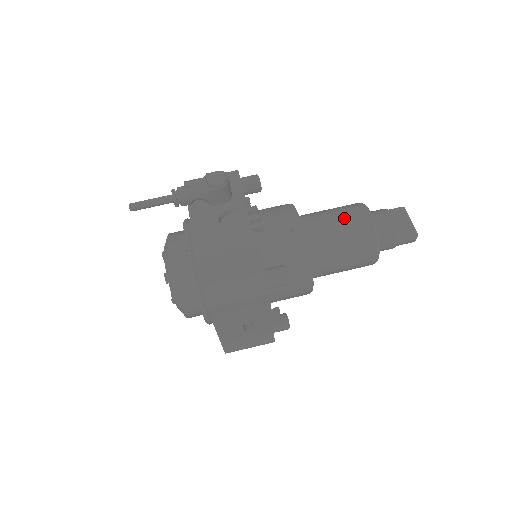
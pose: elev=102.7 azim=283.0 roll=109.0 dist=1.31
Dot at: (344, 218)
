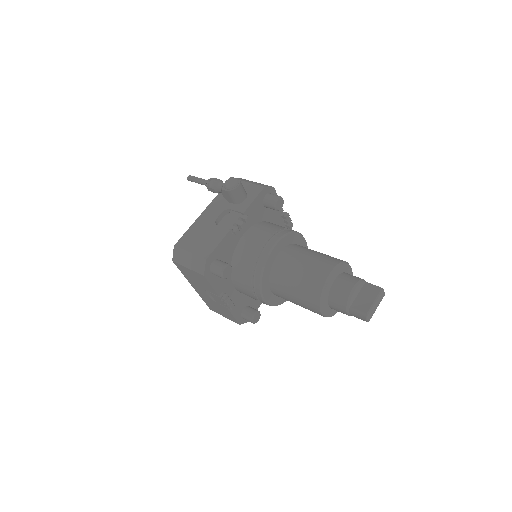
Dot at: (312, 263)
